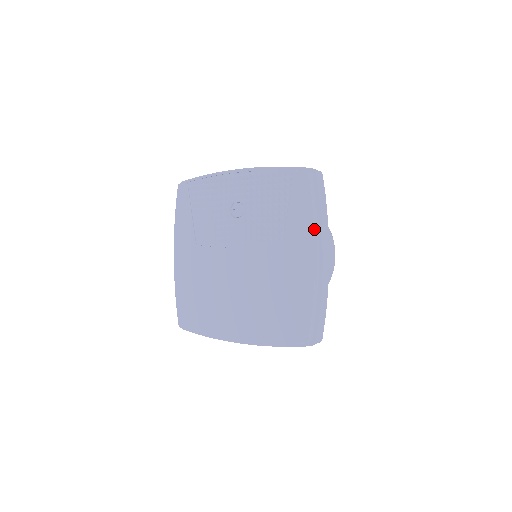
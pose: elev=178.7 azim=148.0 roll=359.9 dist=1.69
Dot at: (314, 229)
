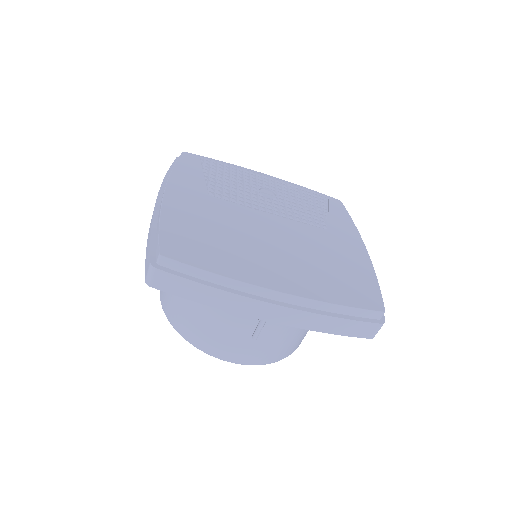
Dot at: (358, 231)
